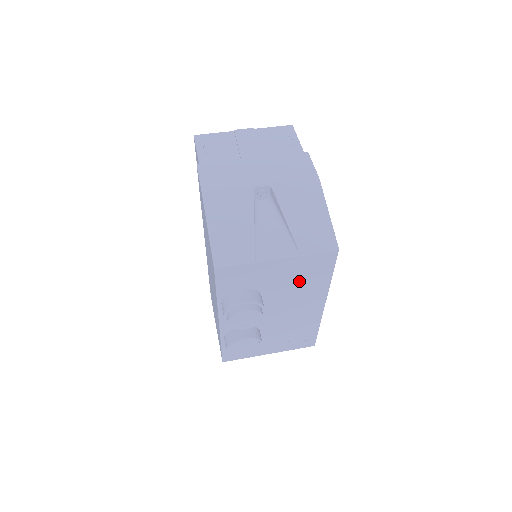
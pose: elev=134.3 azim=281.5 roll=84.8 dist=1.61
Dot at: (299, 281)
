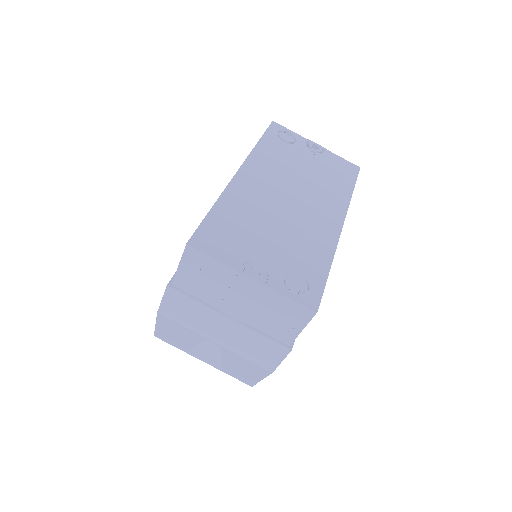
Dot at: occluded
